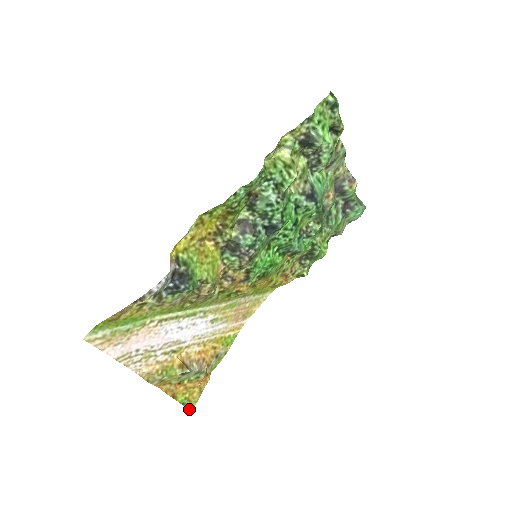
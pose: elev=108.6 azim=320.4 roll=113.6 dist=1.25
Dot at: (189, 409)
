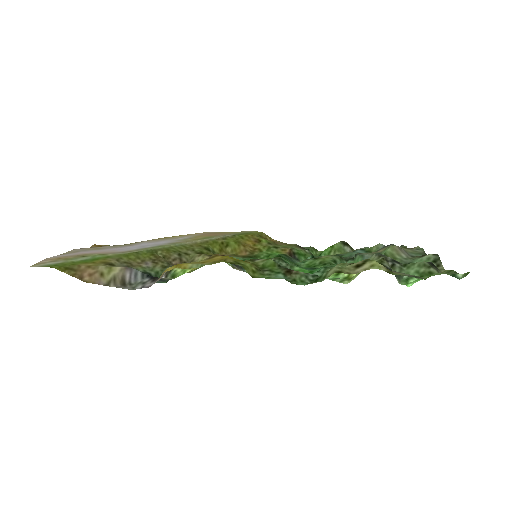
Dot at: occluded
